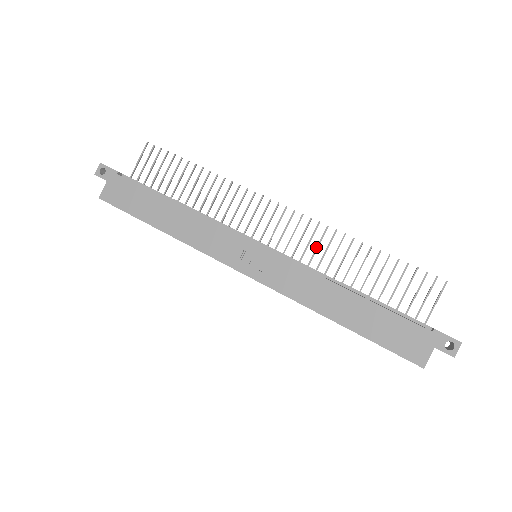
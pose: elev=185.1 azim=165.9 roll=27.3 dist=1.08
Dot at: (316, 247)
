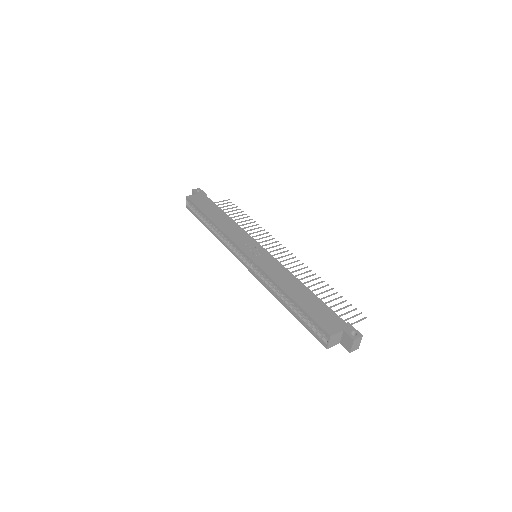
Dot at: (295, 270)
